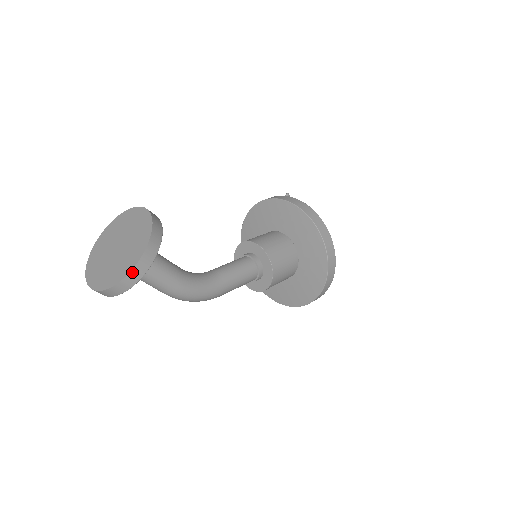
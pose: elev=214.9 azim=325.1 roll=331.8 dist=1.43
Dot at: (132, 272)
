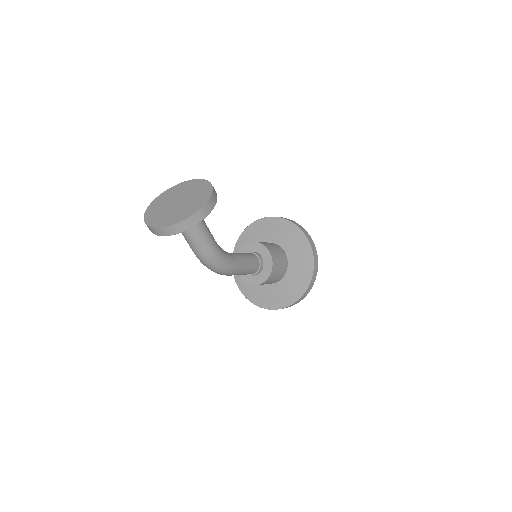
Dot at: (198, 212)
